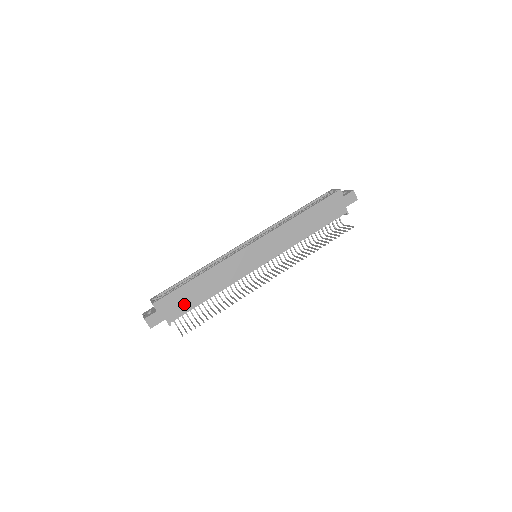
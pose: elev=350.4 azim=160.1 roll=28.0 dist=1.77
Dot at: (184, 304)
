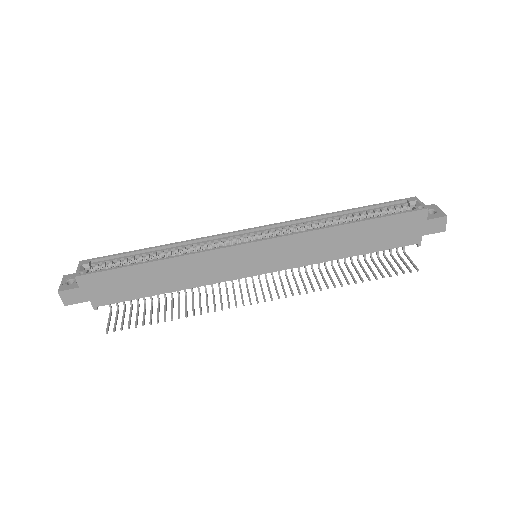
Dot at: (123, 290)
